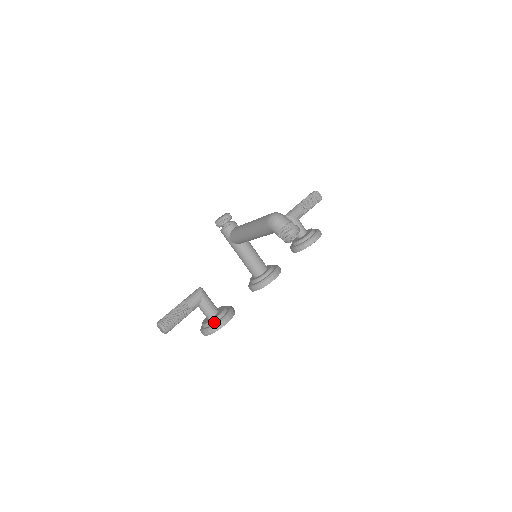
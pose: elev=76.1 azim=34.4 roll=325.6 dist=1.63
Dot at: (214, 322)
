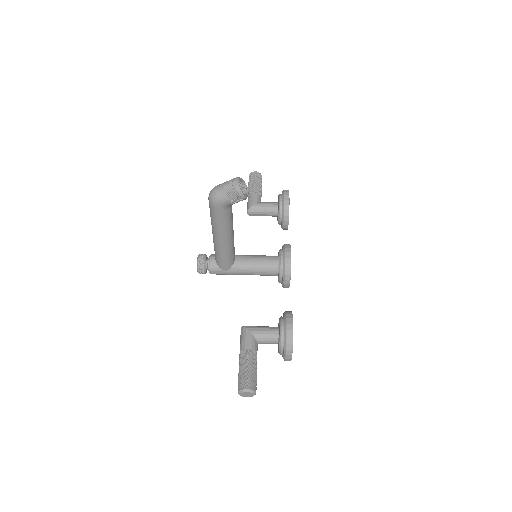
Dot at: (282, 337)
